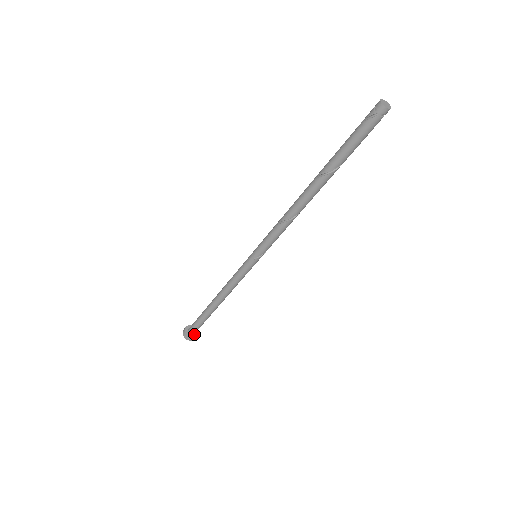
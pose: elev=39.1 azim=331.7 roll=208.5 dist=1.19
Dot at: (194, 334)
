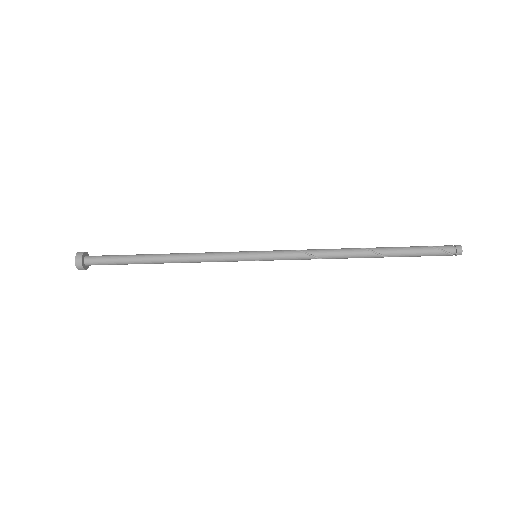
Dot at: occluded
